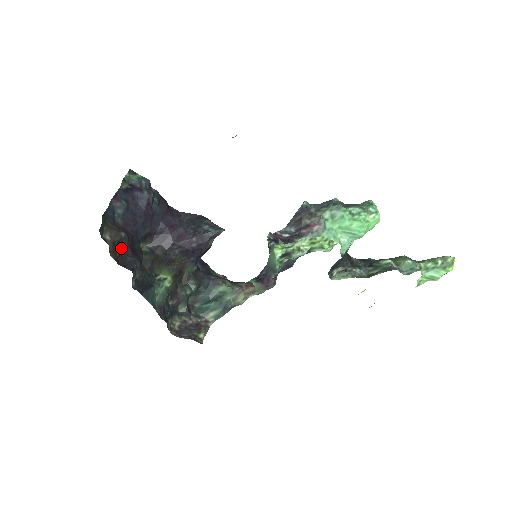
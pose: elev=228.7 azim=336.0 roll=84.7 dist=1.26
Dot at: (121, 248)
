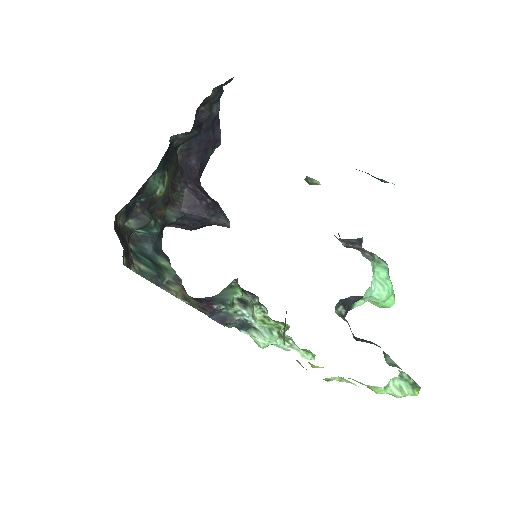
Dot at: (198, 114)
